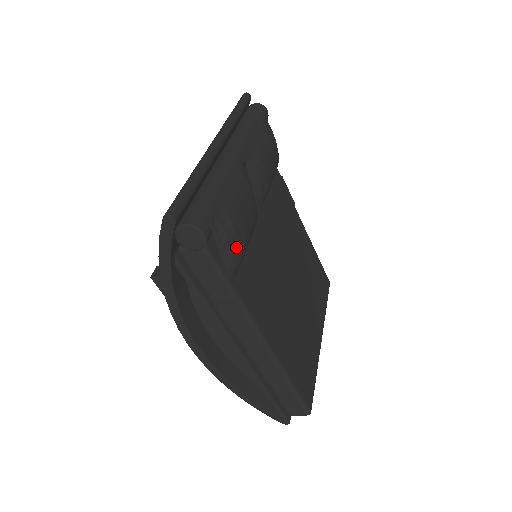
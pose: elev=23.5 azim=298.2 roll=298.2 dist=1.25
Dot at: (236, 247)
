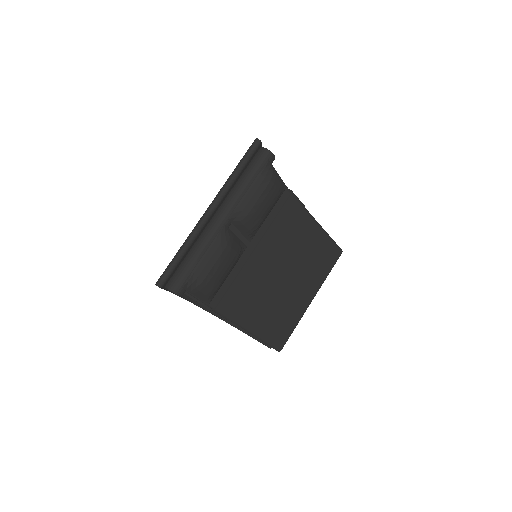
Dot at: (207, 291)
